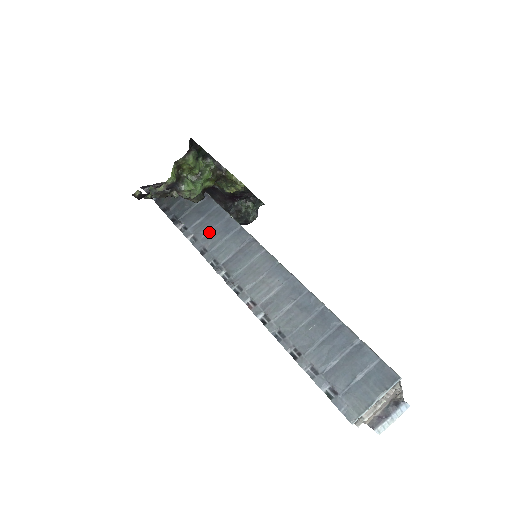
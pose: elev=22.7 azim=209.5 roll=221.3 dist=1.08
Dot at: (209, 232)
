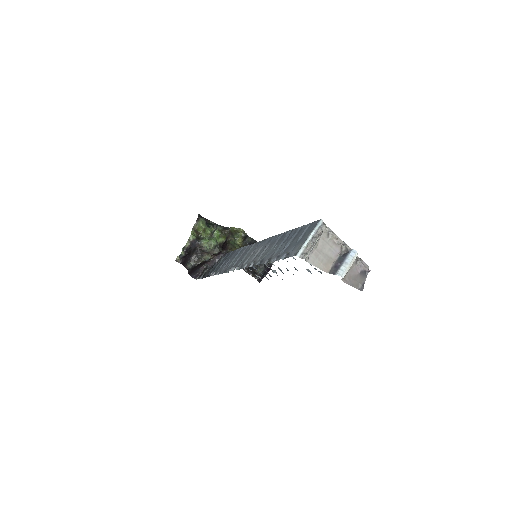
Dot at: (227, 263)
